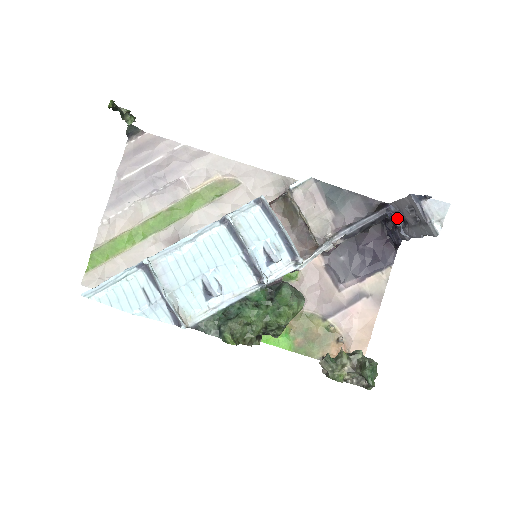
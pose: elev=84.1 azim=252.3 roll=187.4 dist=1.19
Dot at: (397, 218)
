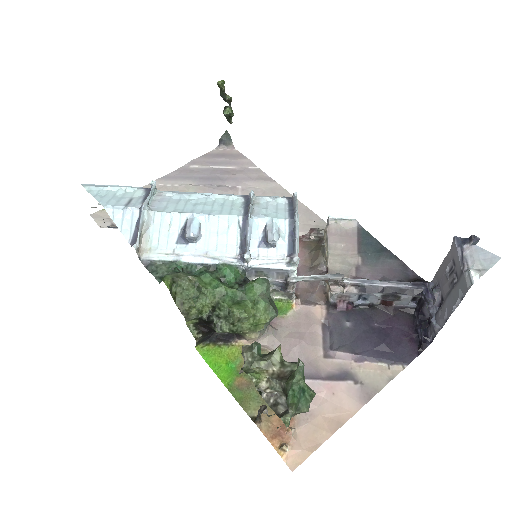
Dot at: (433, 300)
